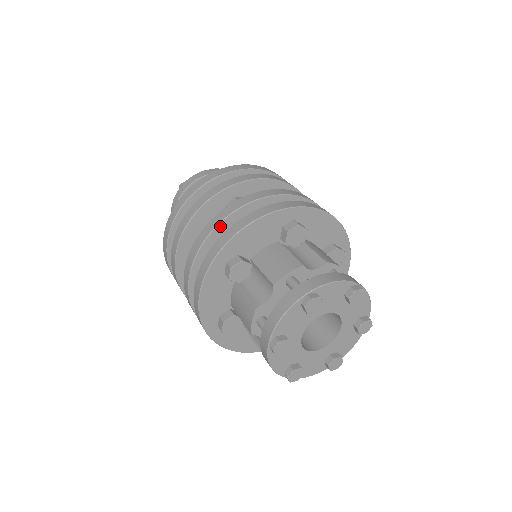
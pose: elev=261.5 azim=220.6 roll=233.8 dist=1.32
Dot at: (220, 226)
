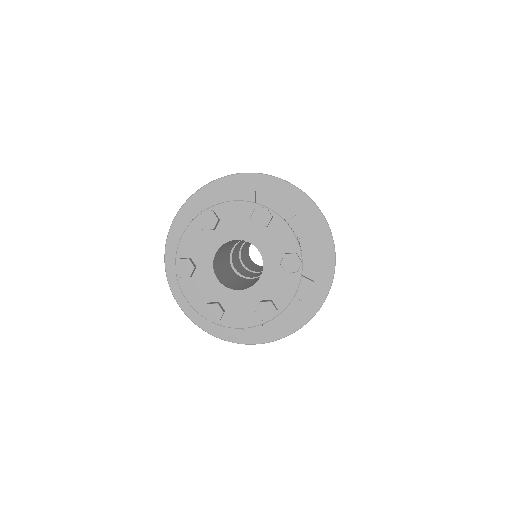
Dot at: occluded
